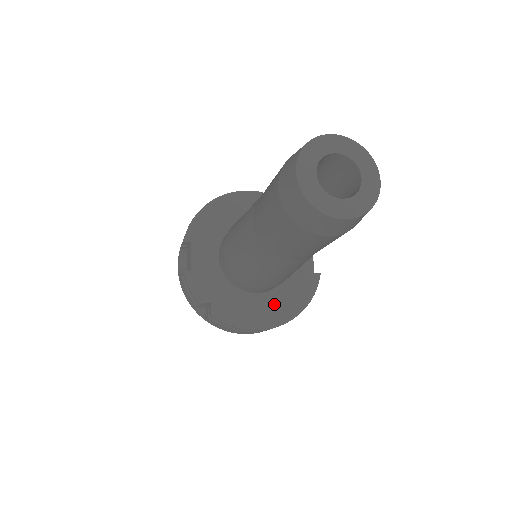
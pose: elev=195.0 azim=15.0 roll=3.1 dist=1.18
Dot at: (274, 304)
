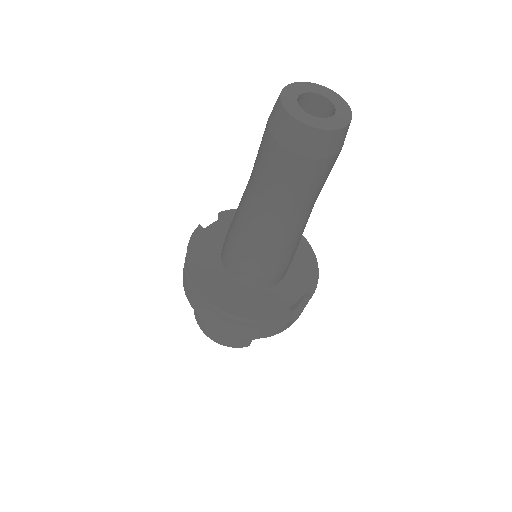
Dot at: (236, 295)
